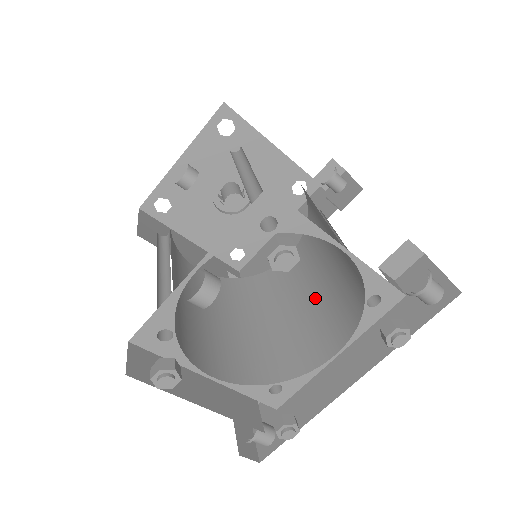
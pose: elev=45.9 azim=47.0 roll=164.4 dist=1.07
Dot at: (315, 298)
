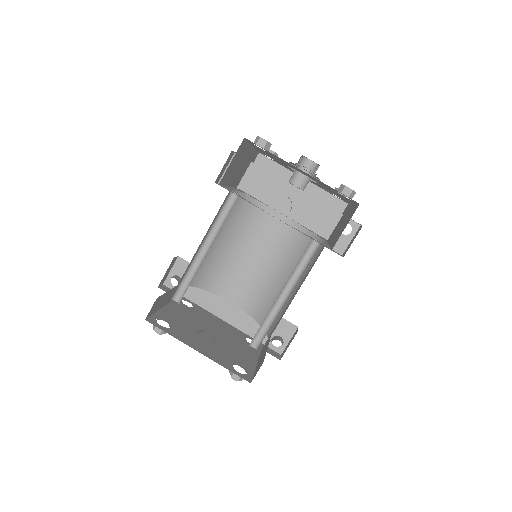
Dot at: (257, 266)
